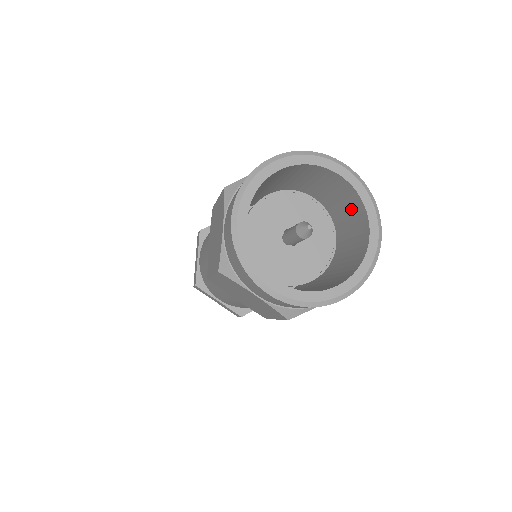
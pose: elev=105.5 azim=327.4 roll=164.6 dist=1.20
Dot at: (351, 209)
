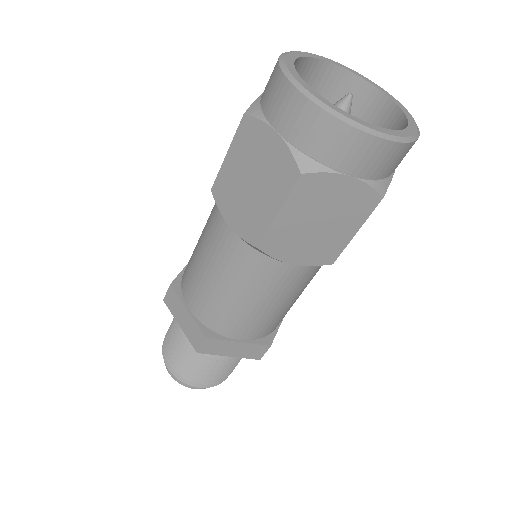
Dot at: occluded
